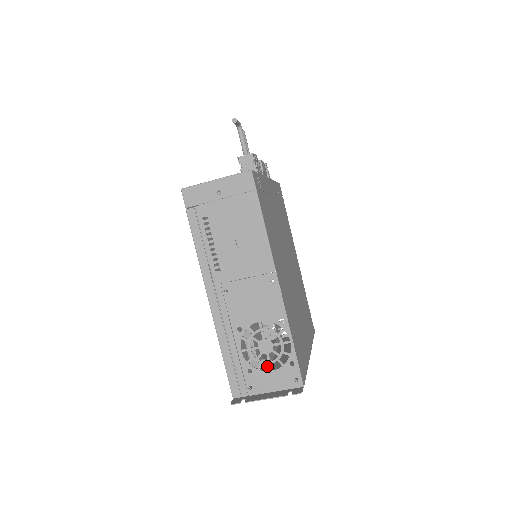
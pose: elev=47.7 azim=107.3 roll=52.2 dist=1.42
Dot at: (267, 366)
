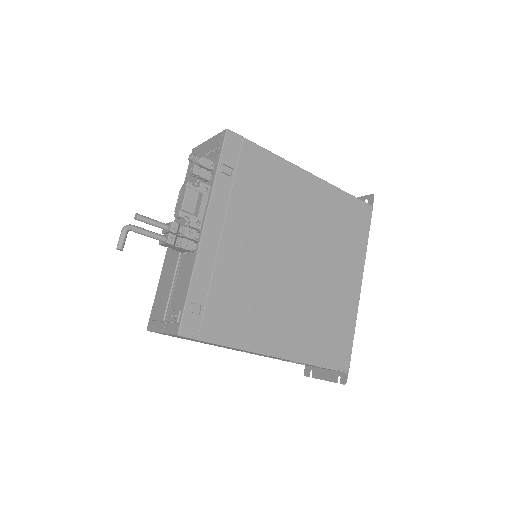
Dot at: occluded
